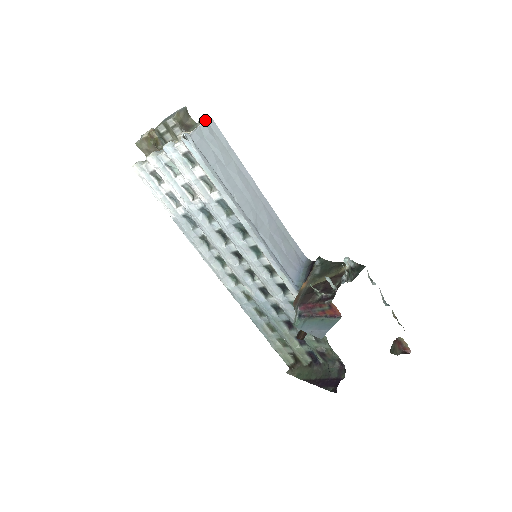
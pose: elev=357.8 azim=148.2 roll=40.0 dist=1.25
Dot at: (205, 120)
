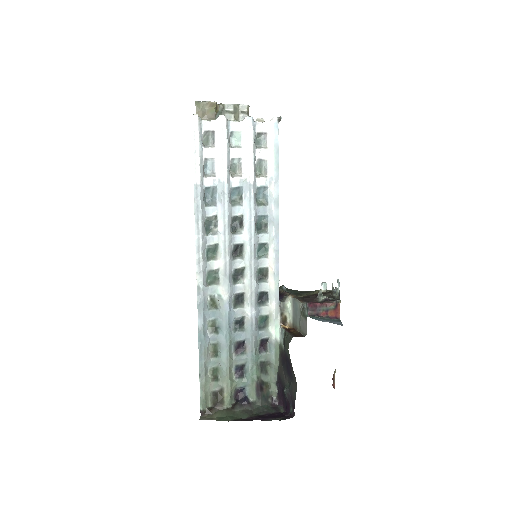
Dot at: occluded
